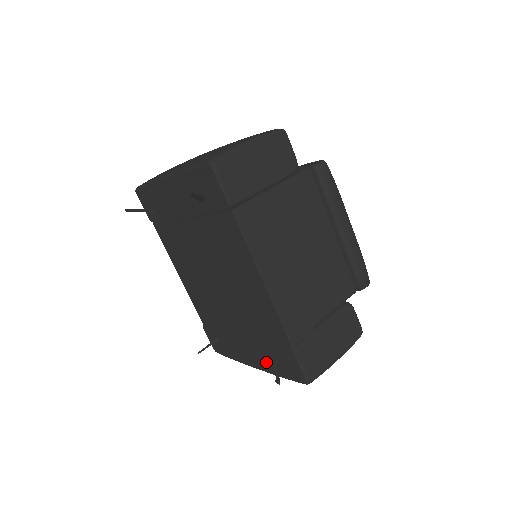
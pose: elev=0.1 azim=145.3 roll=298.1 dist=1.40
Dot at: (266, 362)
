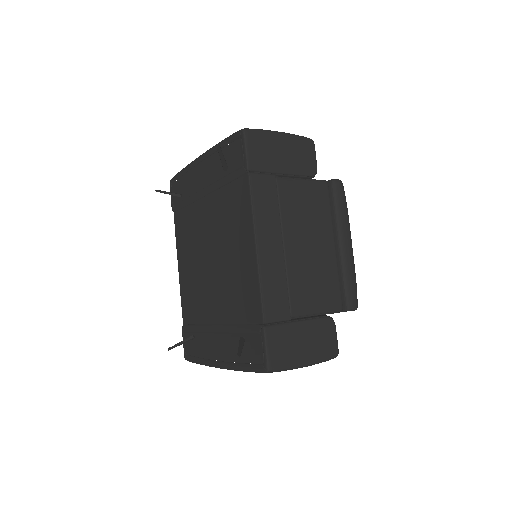
Dot at: (232, 354)
